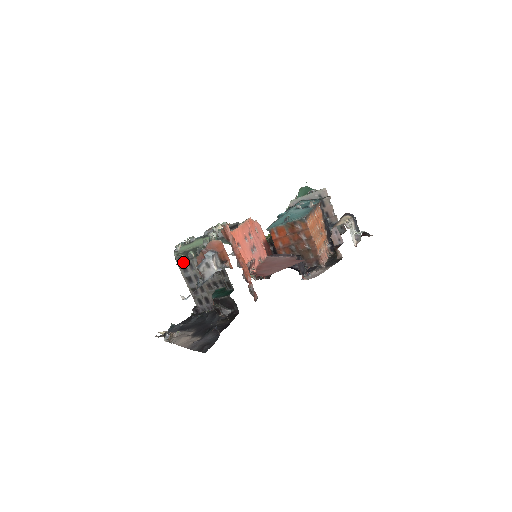
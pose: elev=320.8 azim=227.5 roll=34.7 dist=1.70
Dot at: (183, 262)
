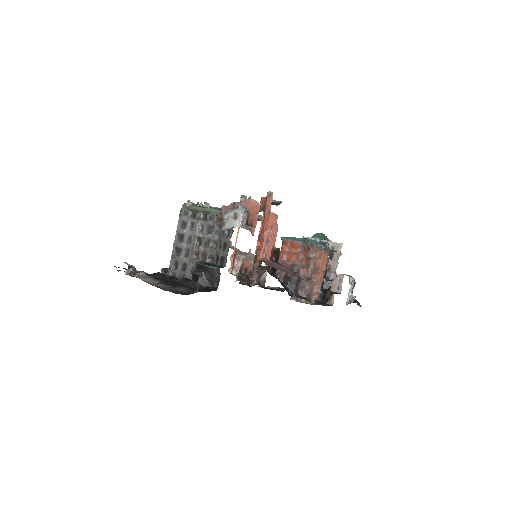
Dot at: (187, 217)
